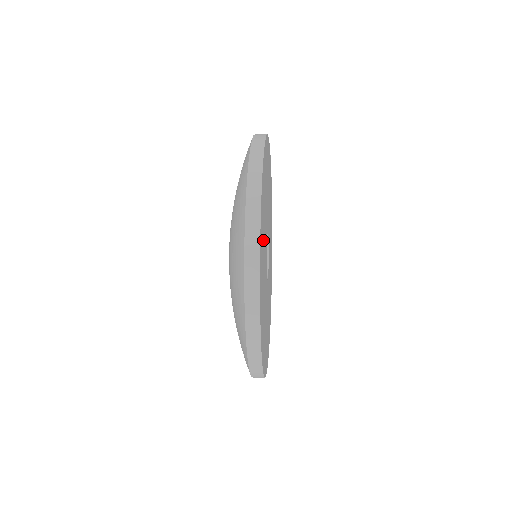
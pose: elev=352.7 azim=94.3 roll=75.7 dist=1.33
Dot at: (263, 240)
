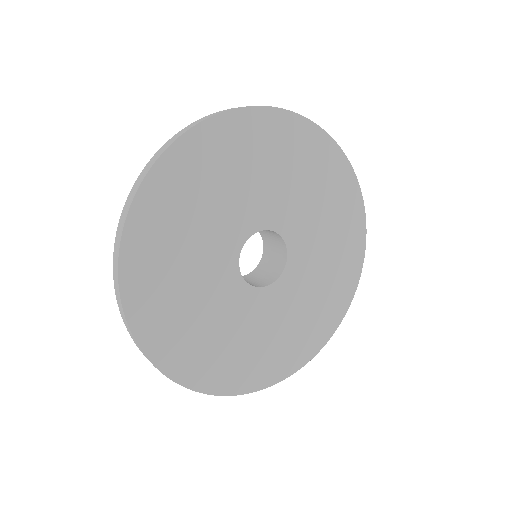
Dot at: (182, 229)
